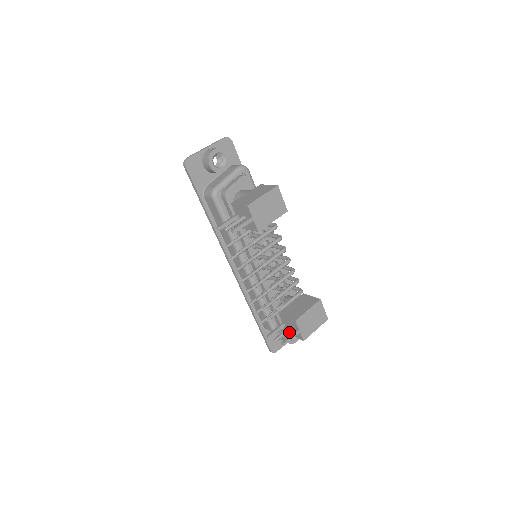
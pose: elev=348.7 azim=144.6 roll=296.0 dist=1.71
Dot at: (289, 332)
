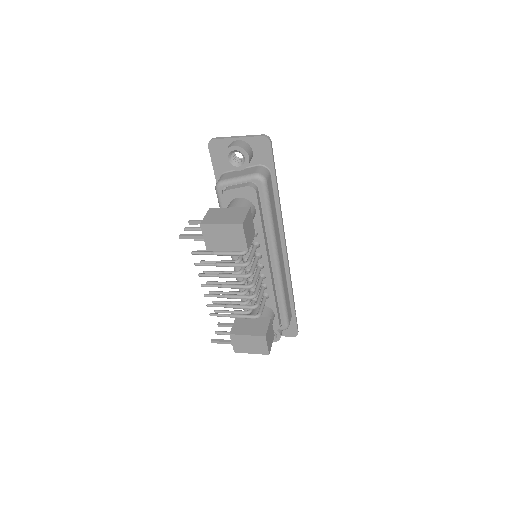
Dot at: occluded
